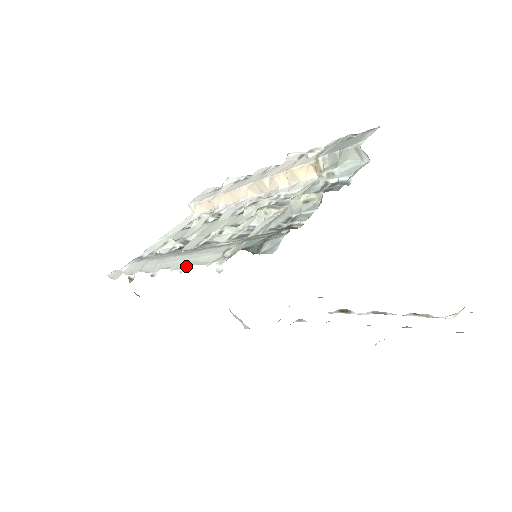
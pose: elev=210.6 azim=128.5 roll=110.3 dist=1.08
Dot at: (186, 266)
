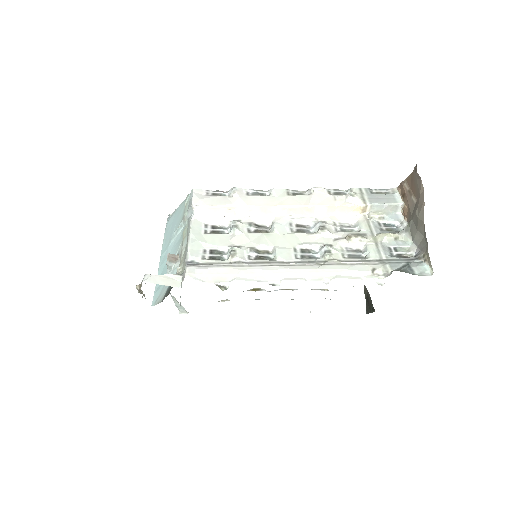
Dot at: (330, 279)
